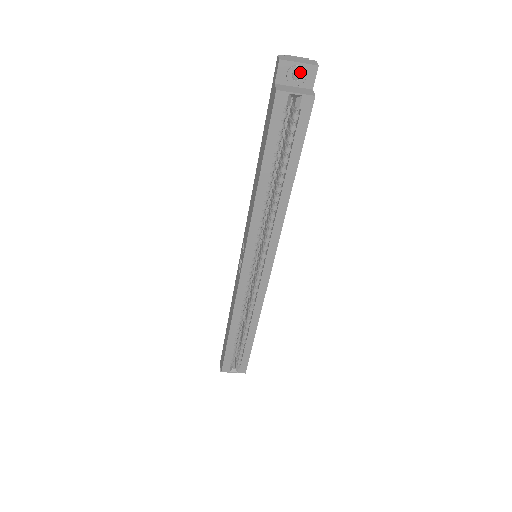
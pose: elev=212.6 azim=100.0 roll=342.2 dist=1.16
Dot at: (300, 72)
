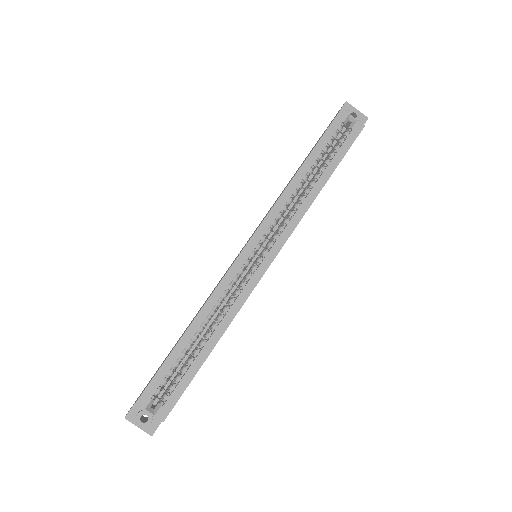
Dot at: (356, 115)
